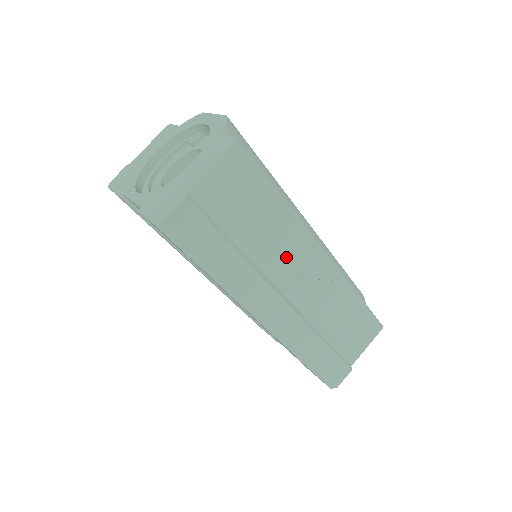
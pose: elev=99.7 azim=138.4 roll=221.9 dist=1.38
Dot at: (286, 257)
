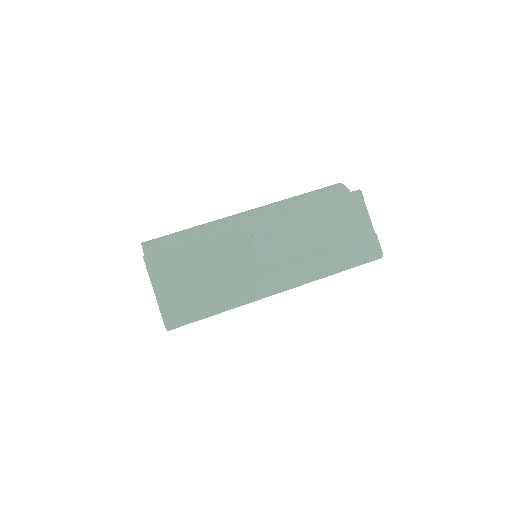
Dot at: (241, 255)
